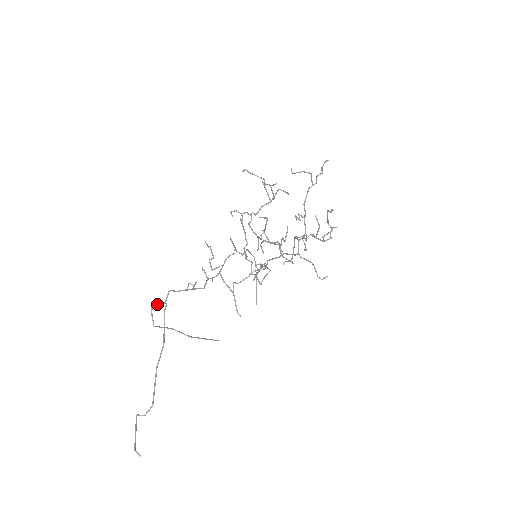
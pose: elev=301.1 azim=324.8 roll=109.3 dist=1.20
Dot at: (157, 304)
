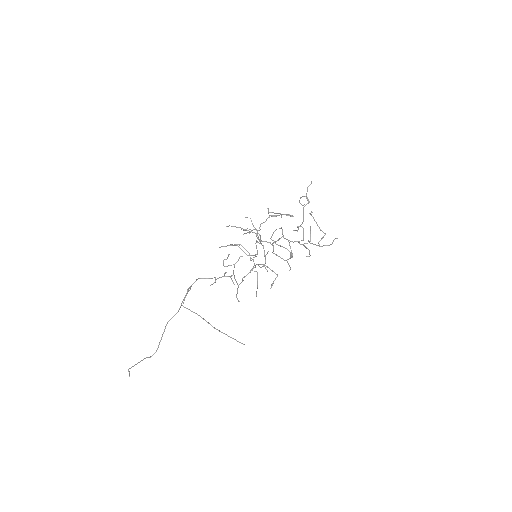
Dot at: (187, 290)
